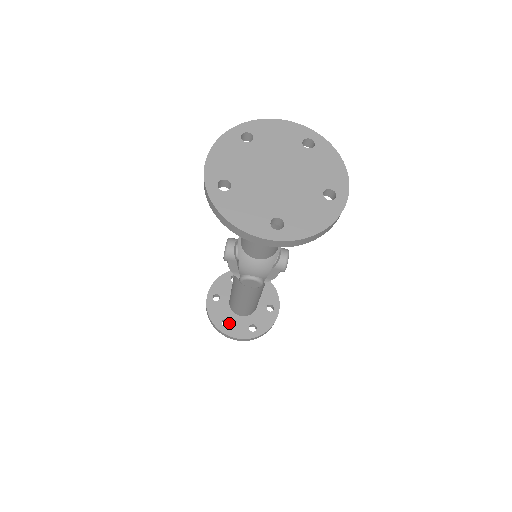
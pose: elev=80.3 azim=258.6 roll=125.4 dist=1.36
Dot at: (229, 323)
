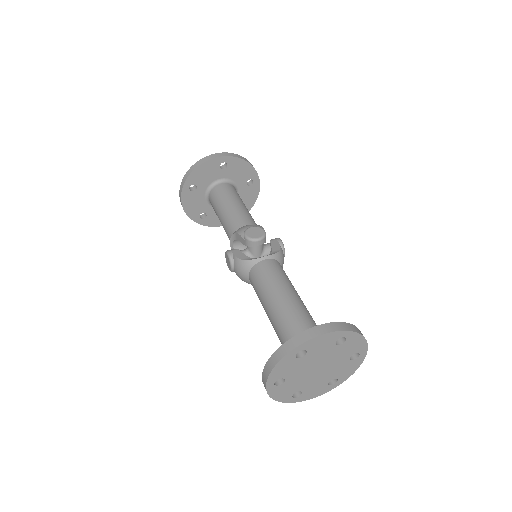
Dot at: occluded
